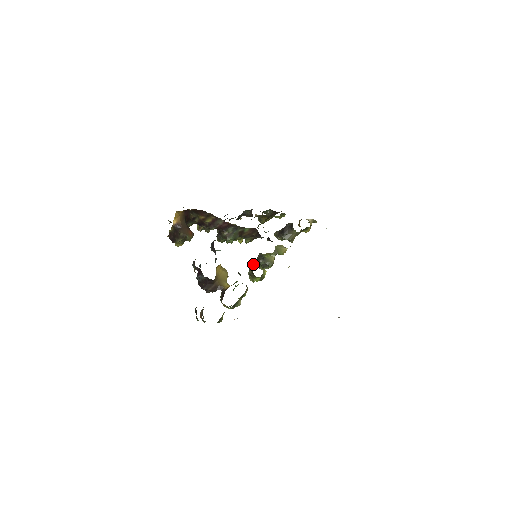
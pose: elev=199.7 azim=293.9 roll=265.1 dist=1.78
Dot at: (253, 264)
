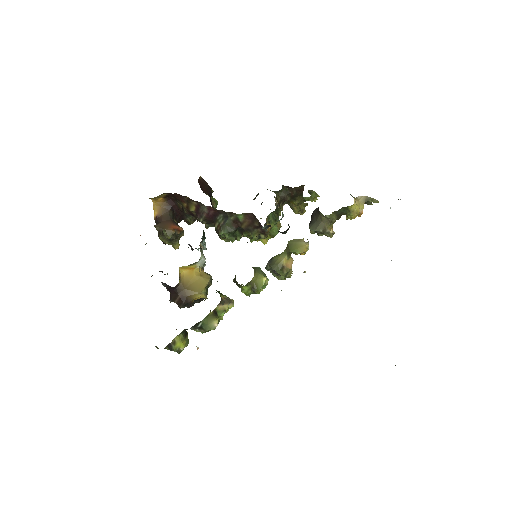
Dot at: occluded
